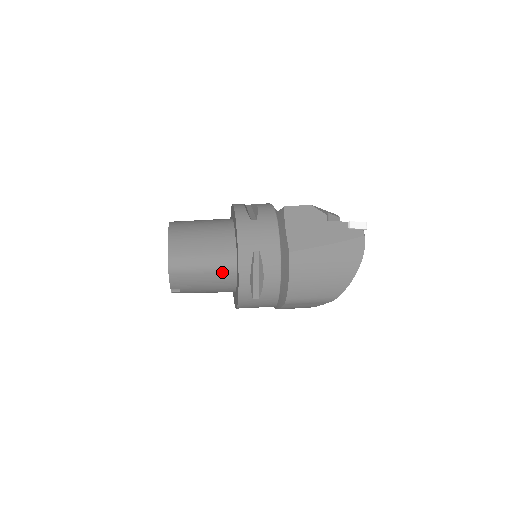
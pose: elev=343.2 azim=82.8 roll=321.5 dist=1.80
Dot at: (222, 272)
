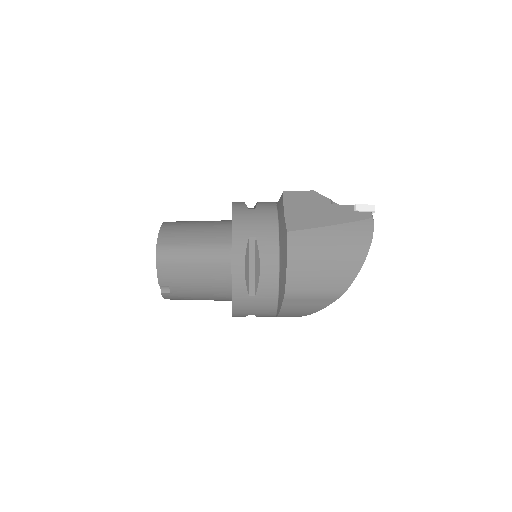
Dot at: (215, 263)
